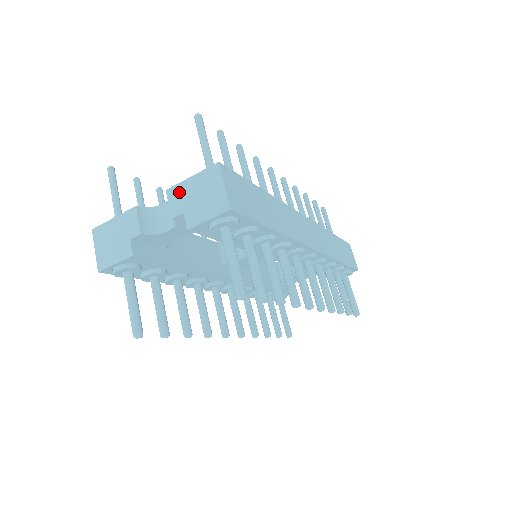
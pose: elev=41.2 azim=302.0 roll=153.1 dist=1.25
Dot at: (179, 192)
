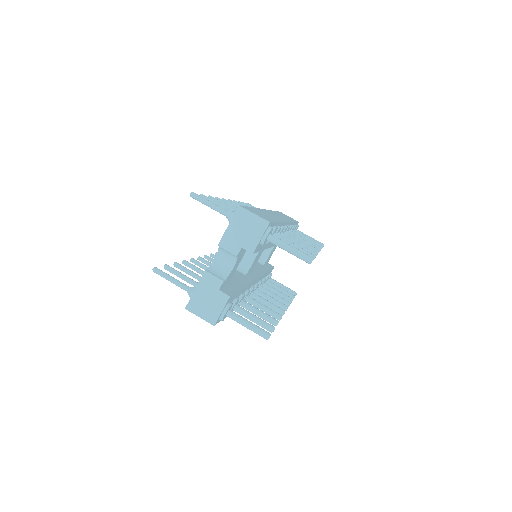
Dot at: (228, 240)
